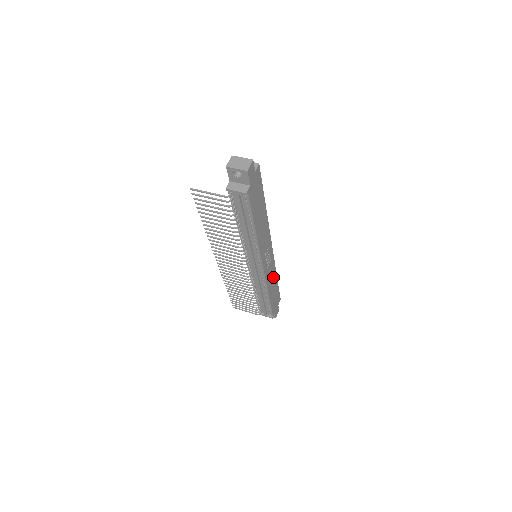
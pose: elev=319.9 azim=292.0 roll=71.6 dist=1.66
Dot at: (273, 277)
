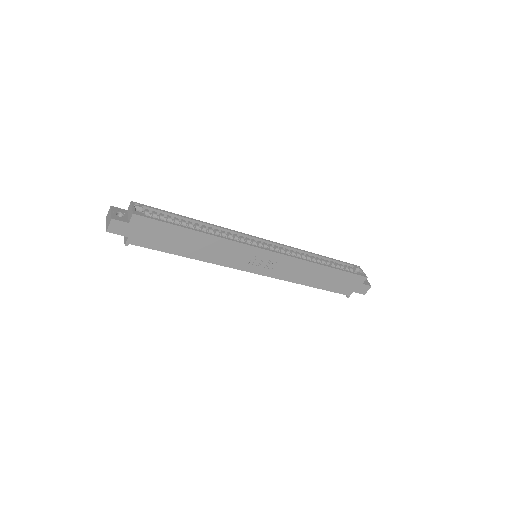
Dot at: (308, 269)
